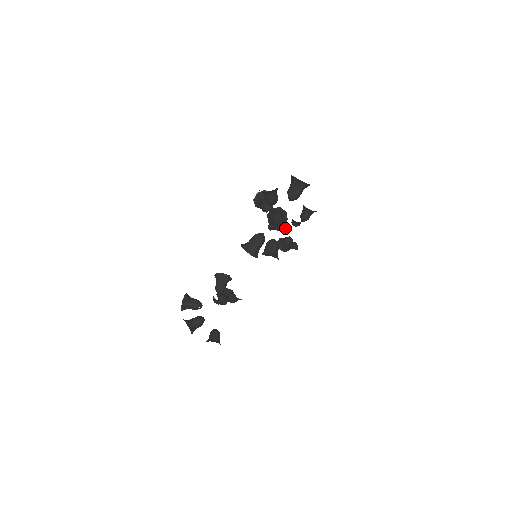
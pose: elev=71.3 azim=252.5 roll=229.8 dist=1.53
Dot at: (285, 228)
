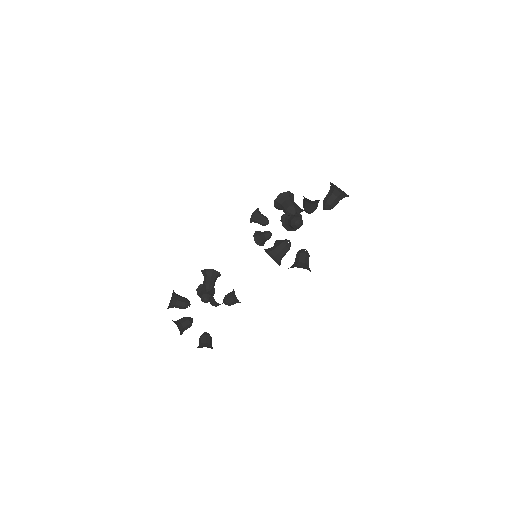
Dot at: (268, 223)
